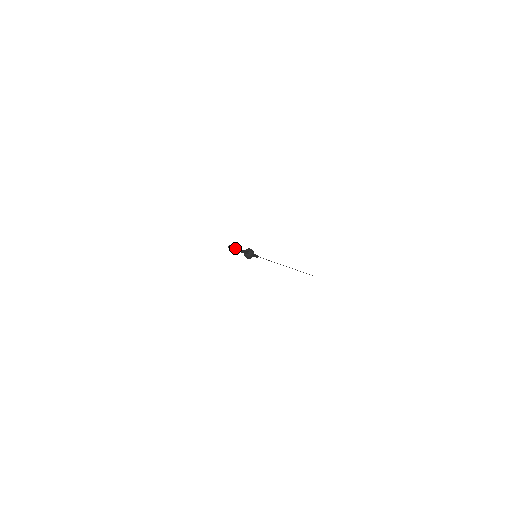
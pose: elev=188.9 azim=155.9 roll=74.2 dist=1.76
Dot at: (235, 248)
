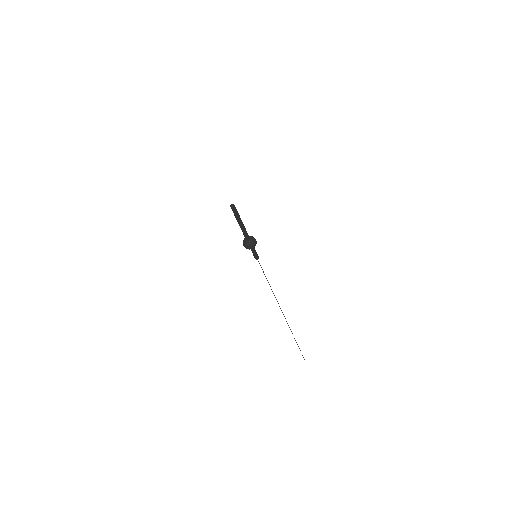
Dot at: (238, 214)
